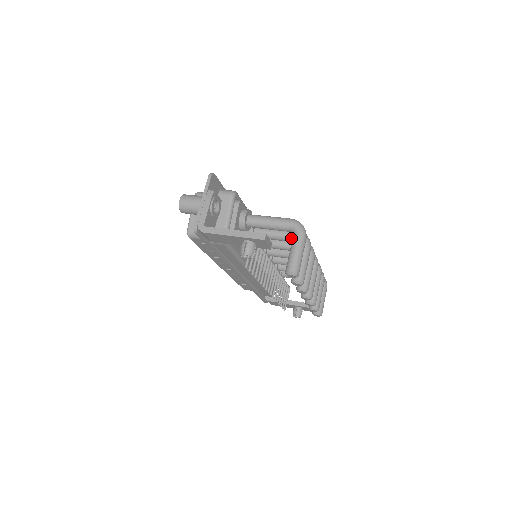
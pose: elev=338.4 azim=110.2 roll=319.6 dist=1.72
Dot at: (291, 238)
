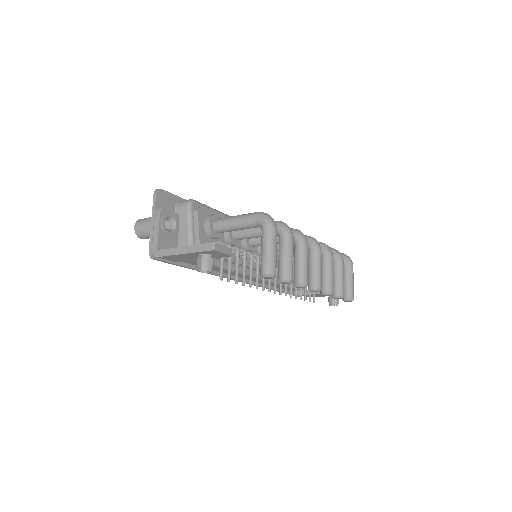
Dot at: occluded
